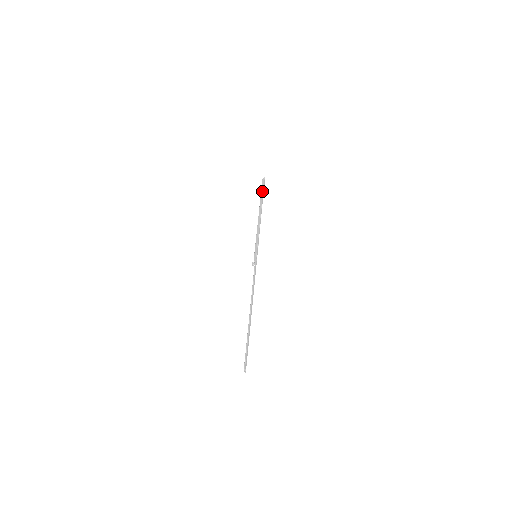
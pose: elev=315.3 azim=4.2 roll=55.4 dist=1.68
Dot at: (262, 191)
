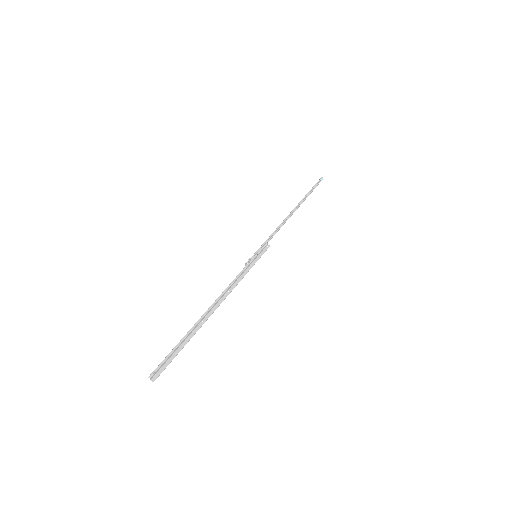
Dot at: (309, 191)
